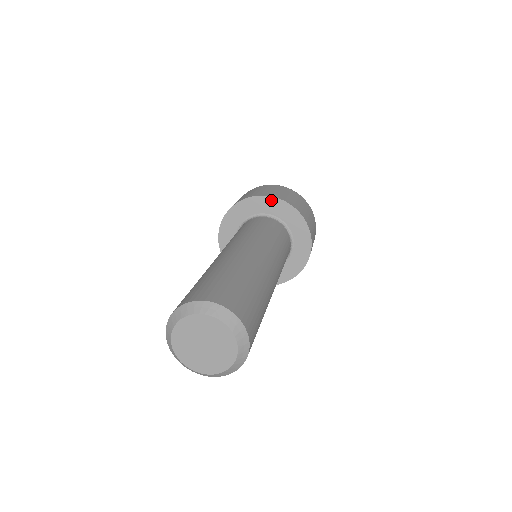
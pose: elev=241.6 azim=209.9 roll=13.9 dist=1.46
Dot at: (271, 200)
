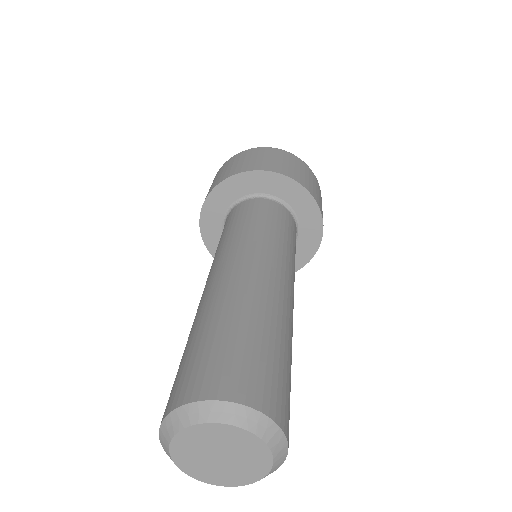
Dot at: (298, 188)
